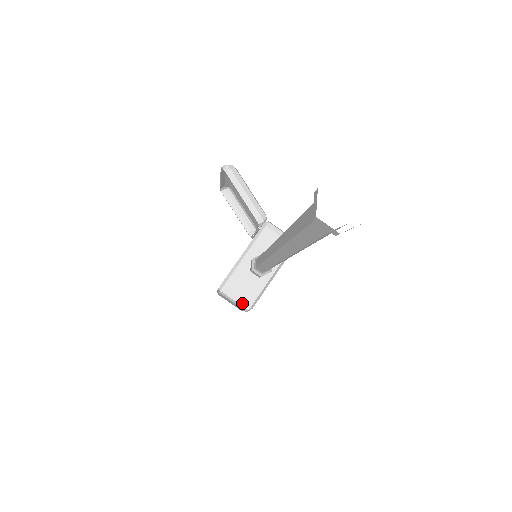
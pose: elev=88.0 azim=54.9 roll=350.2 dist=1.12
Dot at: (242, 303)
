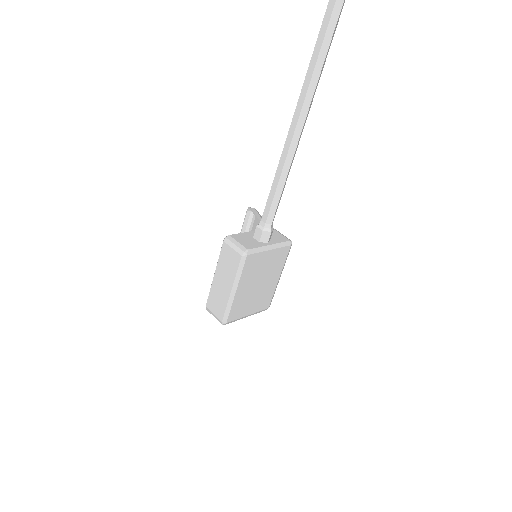
Dot at: (241, 247)
